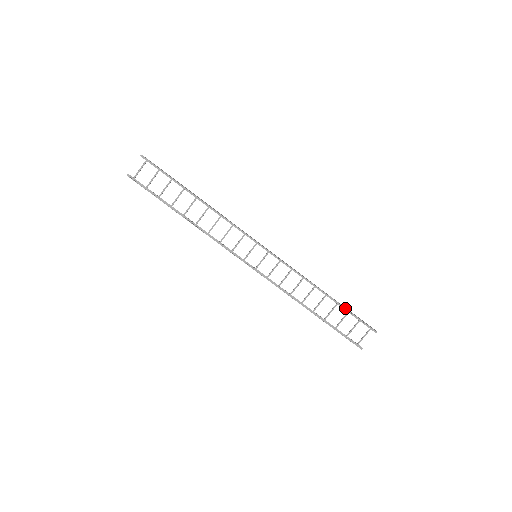
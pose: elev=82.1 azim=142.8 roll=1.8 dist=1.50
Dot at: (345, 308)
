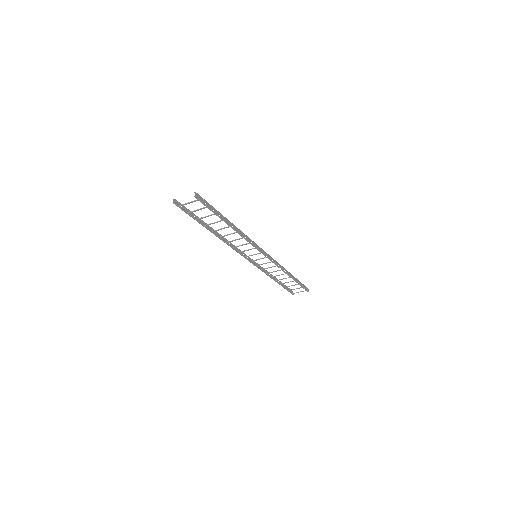
Dot at: (298, 283)
